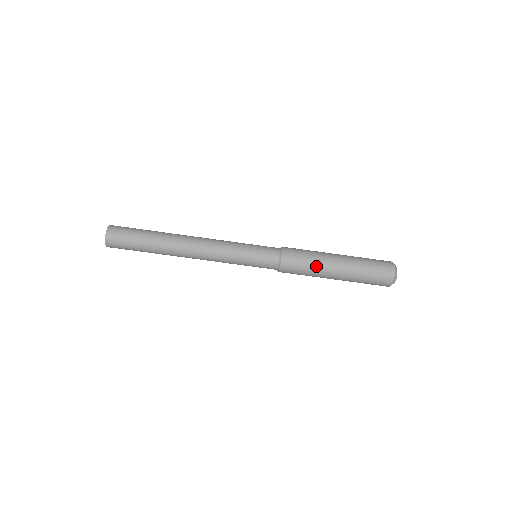
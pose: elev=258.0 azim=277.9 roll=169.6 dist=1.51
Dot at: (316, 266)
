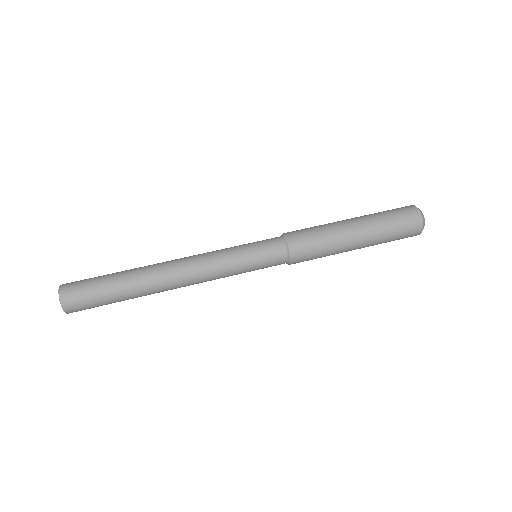
Dot at: (323, 225)
